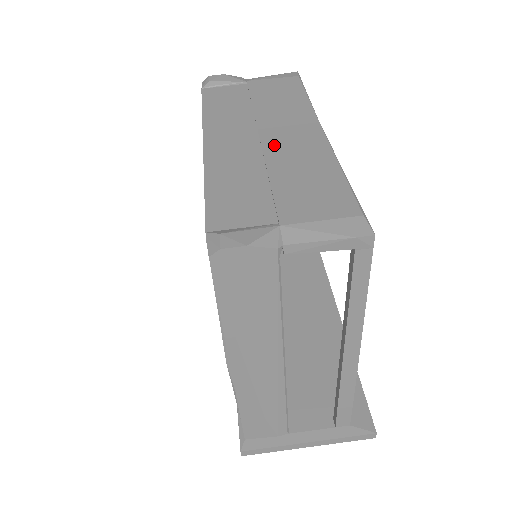
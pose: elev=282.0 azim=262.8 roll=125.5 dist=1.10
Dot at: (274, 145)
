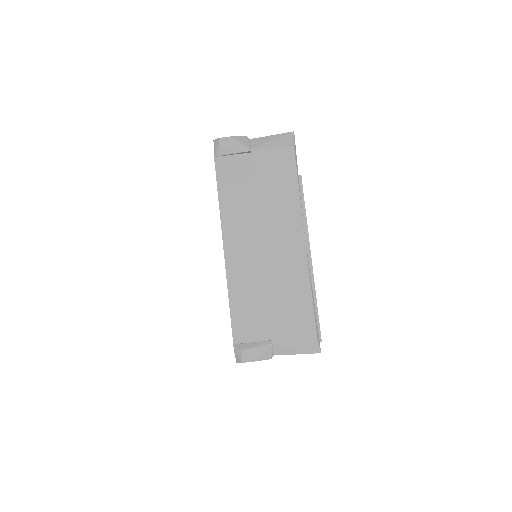
Dot at: (271, 257)
